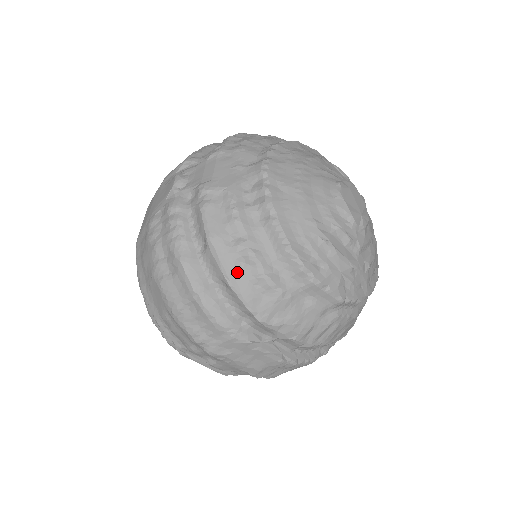
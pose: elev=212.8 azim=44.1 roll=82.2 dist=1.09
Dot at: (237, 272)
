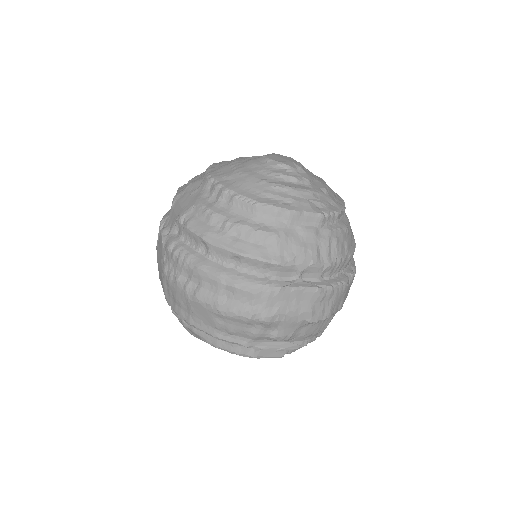
Dot at: (237, 243)
